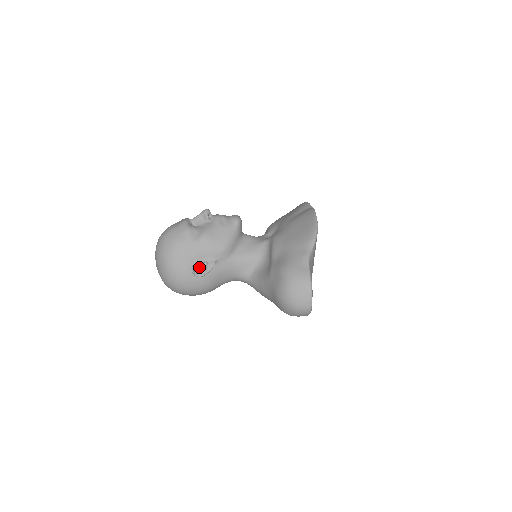
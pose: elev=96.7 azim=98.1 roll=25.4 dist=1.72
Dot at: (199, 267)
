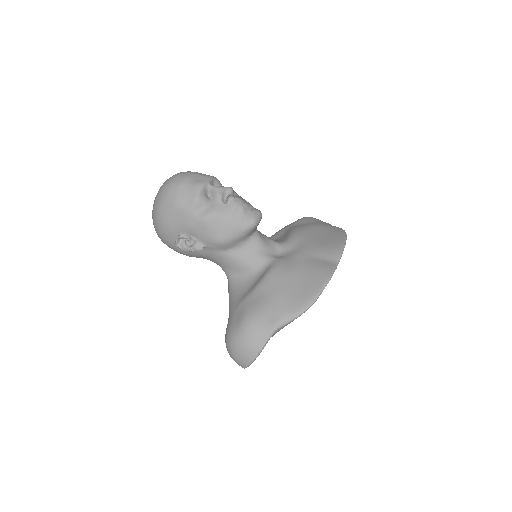
Dot at: (186, 240)
